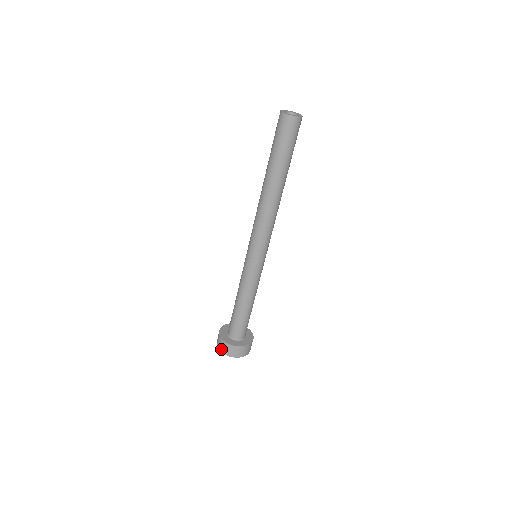
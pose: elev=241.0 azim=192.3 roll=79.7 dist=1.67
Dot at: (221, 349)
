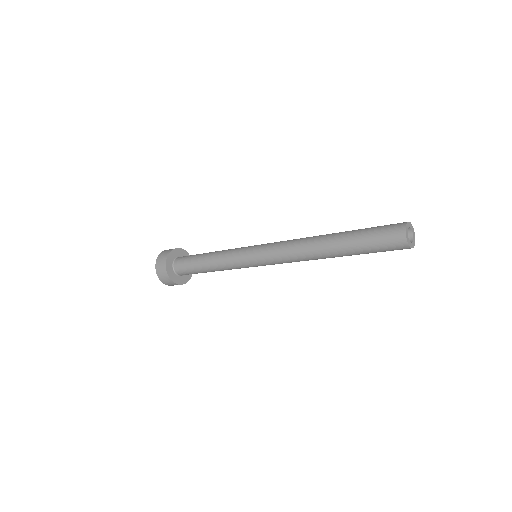
Dot at: (164, 282)
